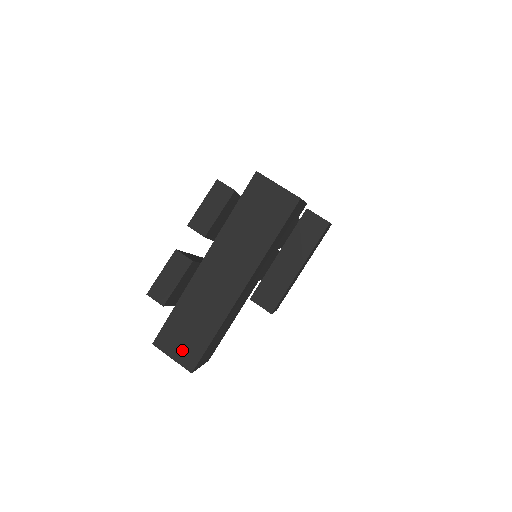
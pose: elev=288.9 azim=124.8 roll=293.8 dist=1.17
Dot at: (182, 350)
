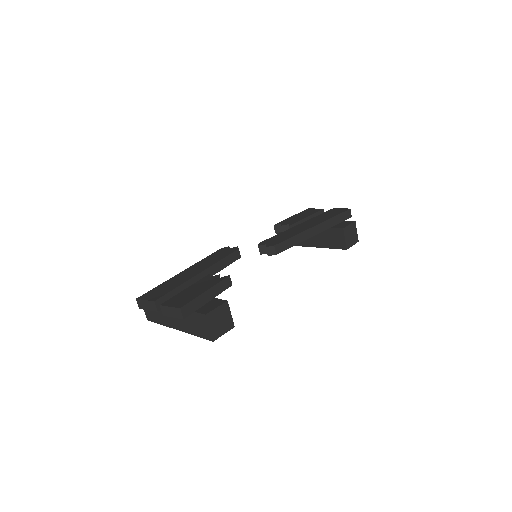
Dot at: (148, 312)
